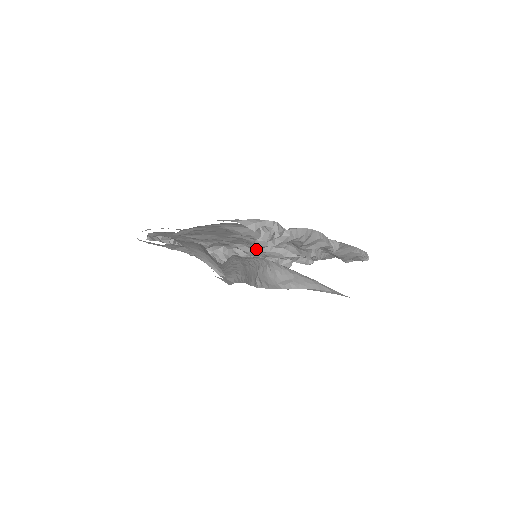
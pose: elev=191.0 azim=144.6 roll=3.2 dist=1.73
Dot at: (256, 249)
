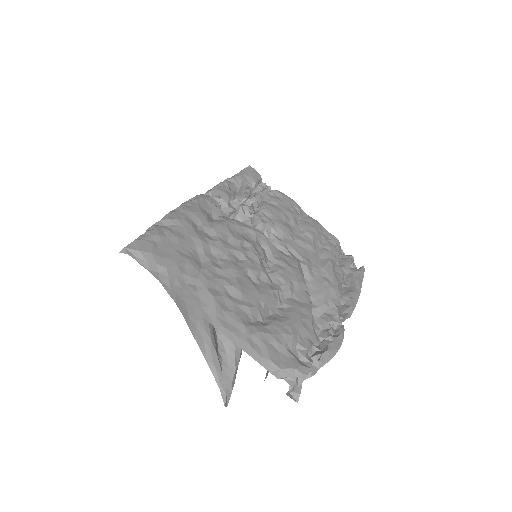
Dot at: occluded
